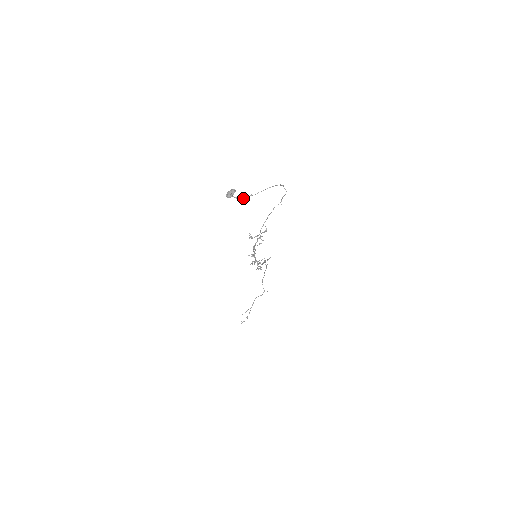
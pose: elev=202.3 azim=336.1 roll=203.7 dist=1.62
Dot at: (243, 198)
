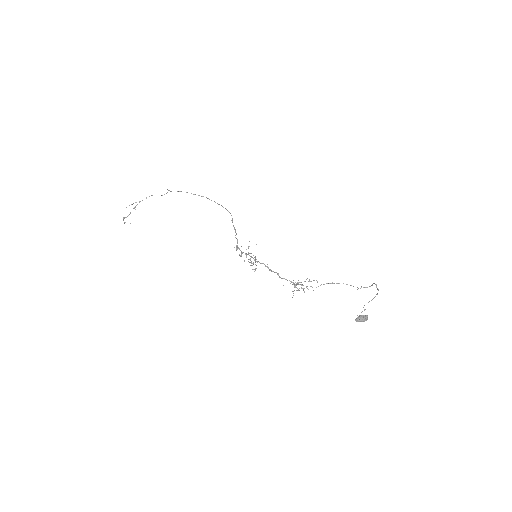
Dot at: occluded
